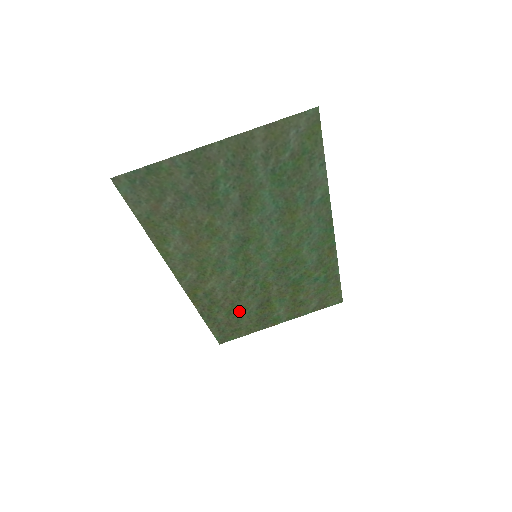
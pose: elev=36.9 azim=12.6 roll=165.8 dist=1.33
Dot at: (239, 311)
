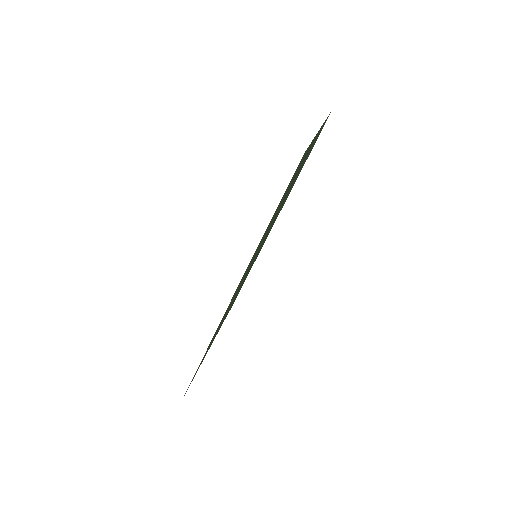
Dot at: (214, 336)
